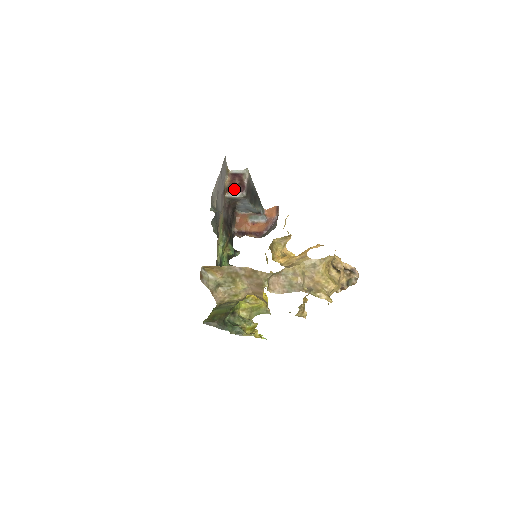
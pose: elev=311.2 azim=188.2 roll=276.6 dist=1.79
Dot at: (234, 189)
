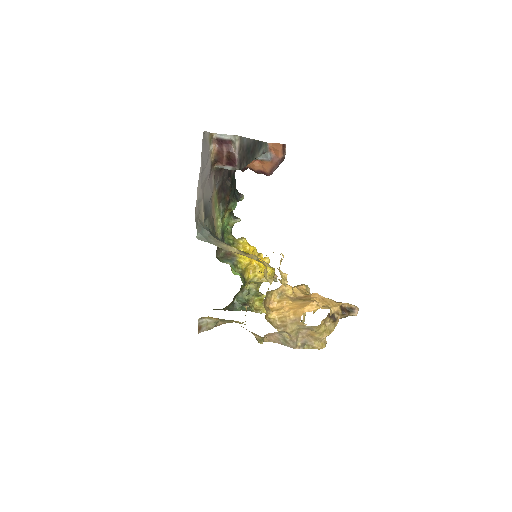
Dot at: (223, 163)
